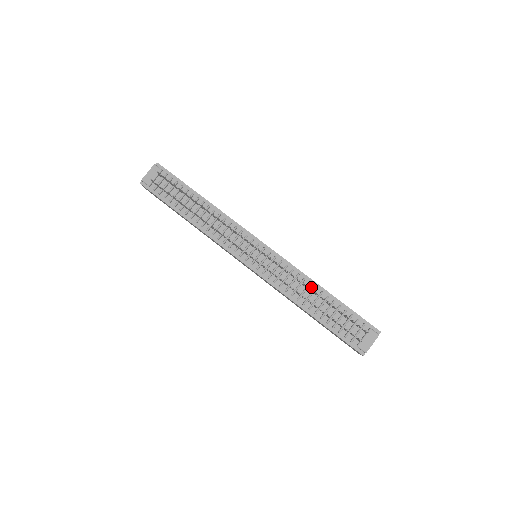
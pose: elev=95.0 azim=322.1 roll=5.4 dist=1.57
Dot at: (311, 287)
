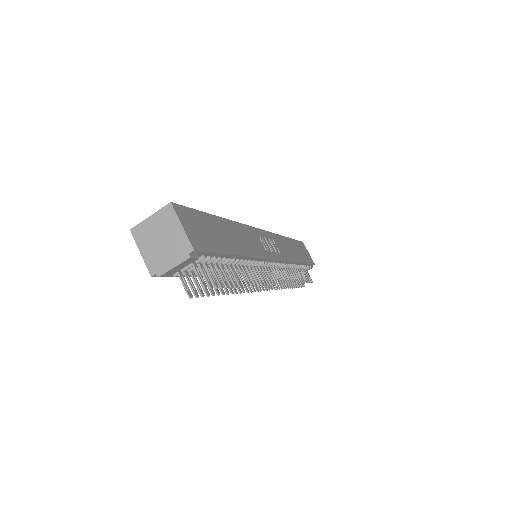
Dot at: (291, 266)
